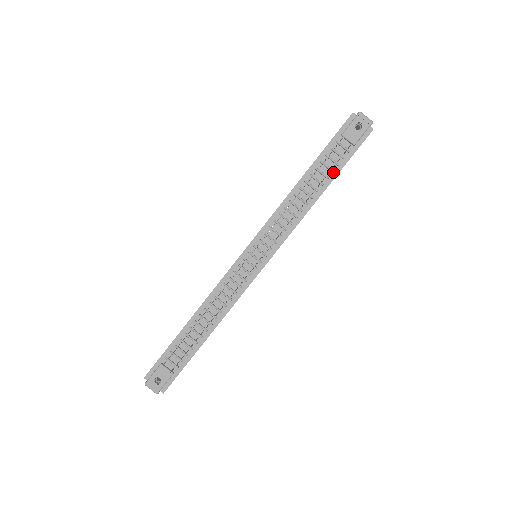
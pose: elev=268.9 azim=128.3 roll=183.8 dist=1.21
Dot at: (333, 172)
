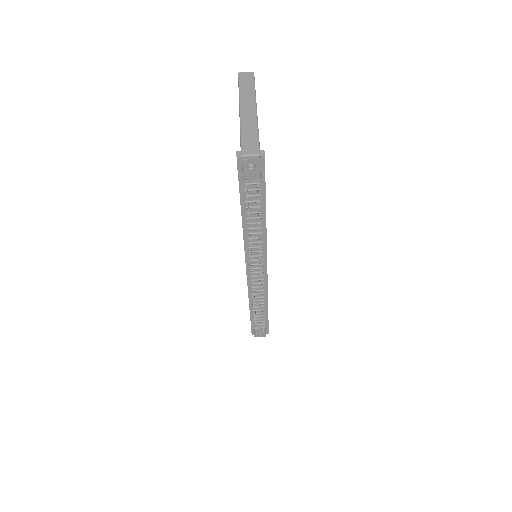
Dot at: (261, 201)
